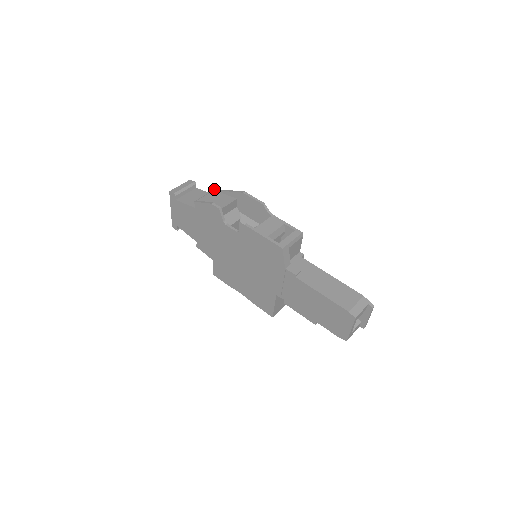
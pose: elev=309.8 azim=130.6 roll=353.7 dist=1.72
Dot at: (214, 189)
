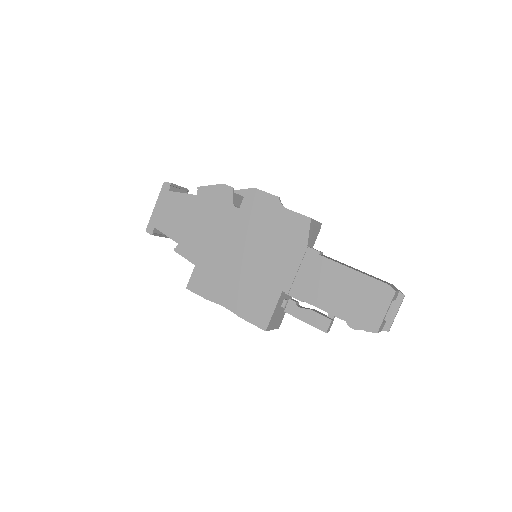
Dot at: occluded
